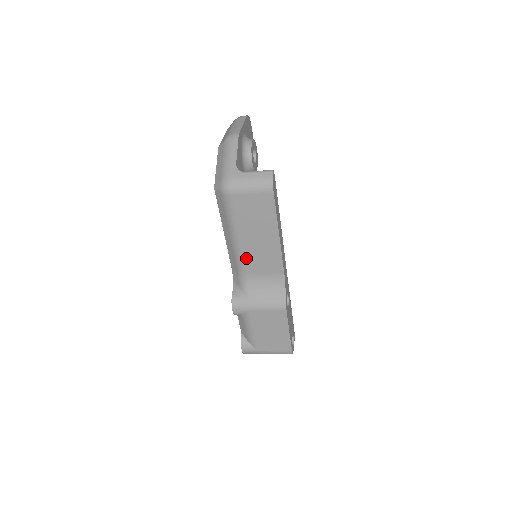
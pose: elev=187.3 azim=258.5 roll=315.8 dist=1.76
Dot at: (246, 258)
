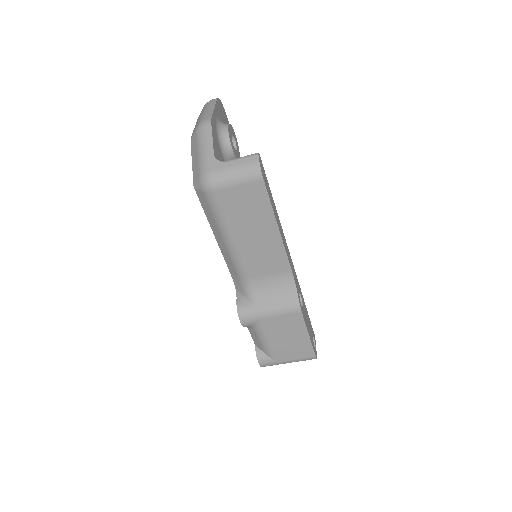
Dot at: (245, 261)
